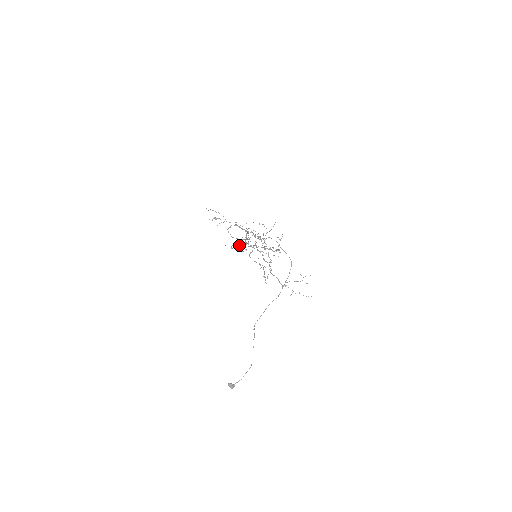
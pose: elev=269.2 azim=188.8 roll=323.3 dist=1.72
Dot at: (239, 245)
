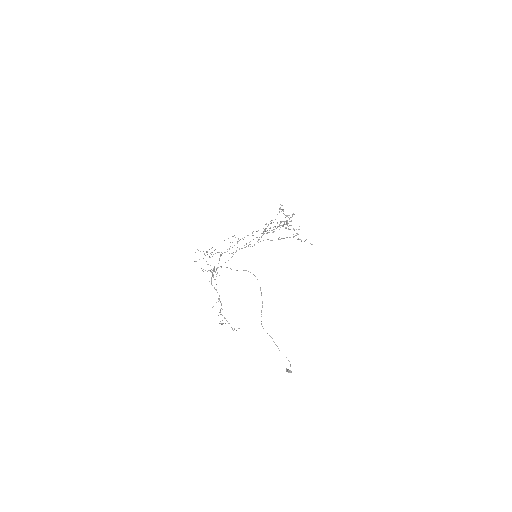
Dot at: occluded
